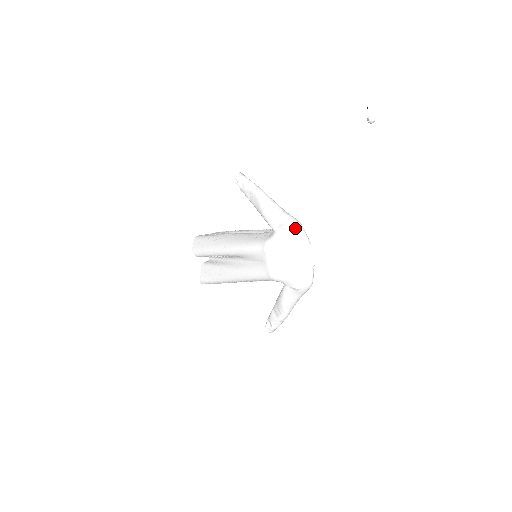
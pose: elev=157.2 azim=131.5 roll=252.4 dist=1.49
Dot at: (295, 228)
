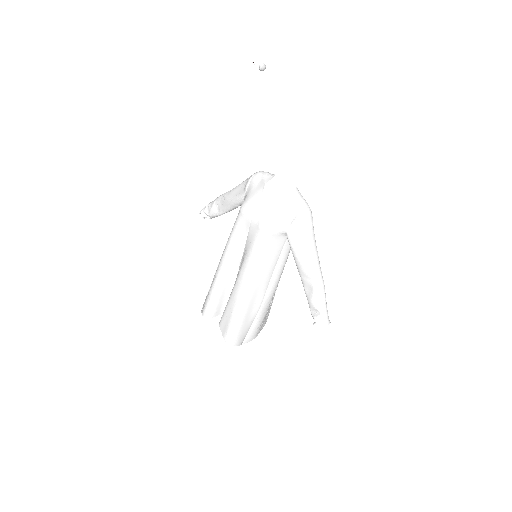
Dot at: (257, 174)
